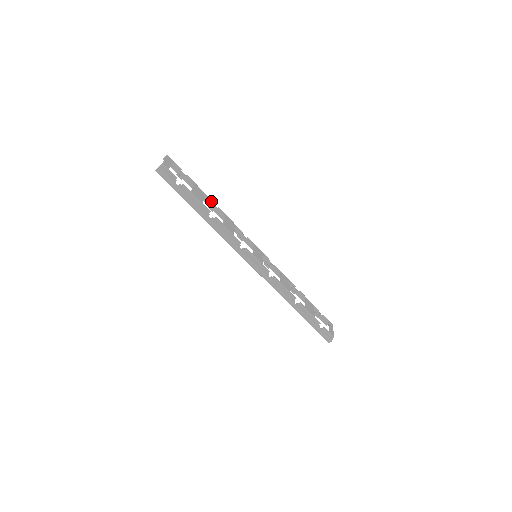
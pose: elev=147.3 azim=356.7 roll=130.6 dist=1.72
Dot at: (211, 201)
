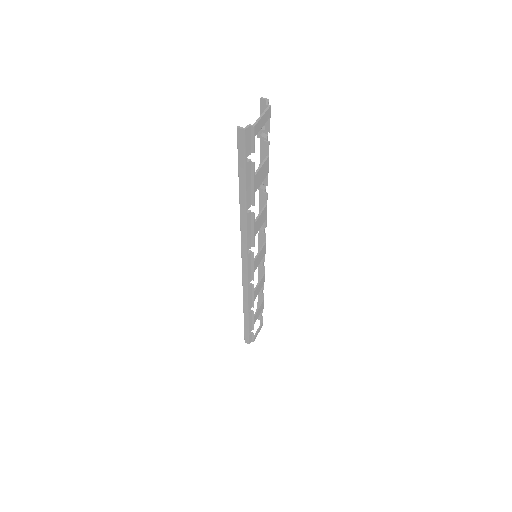
Dot at: (266, 183)
